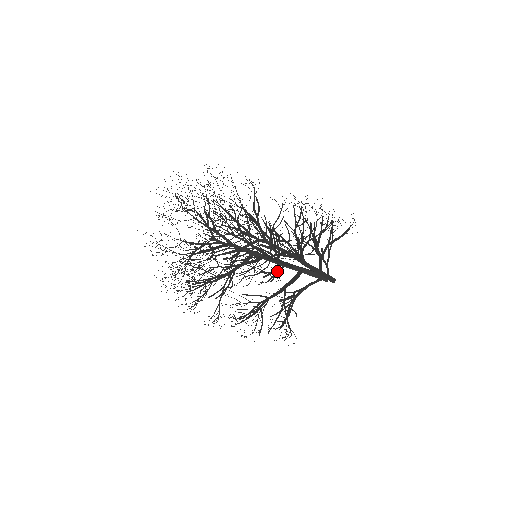
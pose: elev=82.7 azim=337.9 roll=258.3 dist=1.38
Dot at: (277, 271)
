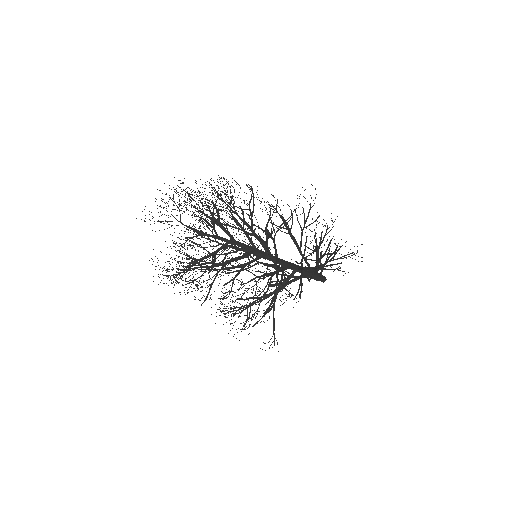
Dot at: occluded
